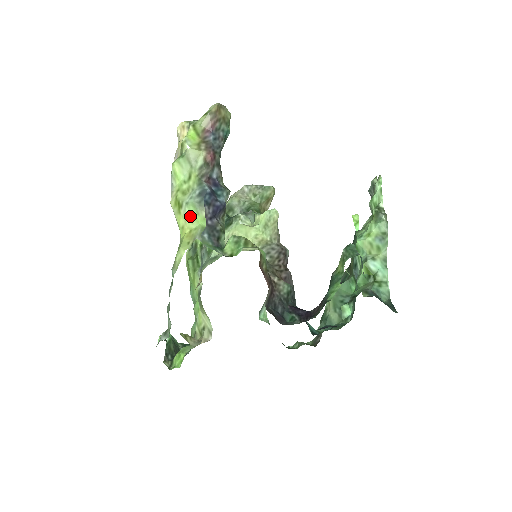
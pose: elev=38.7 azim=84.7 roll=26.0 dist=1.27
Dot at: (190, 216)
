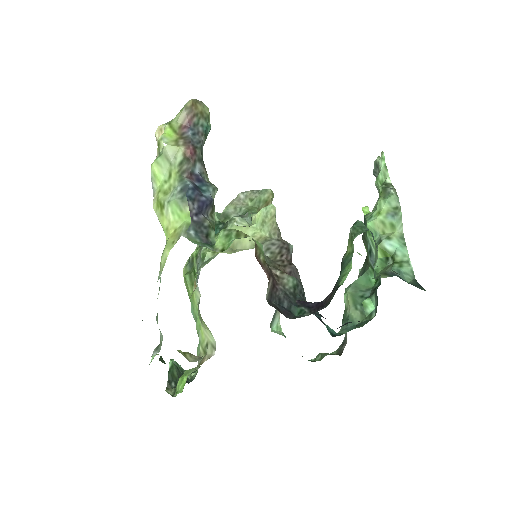
Dot at: (173, 215)
